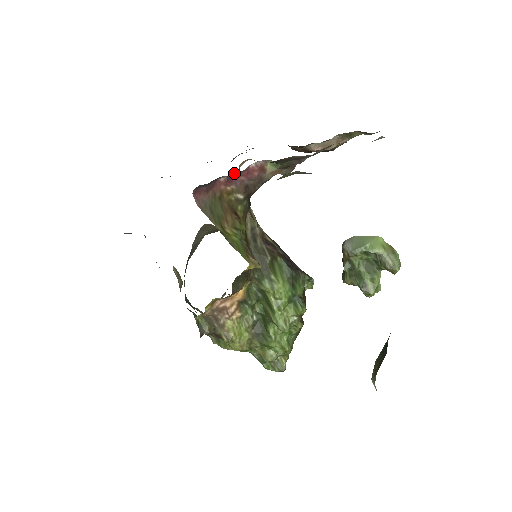
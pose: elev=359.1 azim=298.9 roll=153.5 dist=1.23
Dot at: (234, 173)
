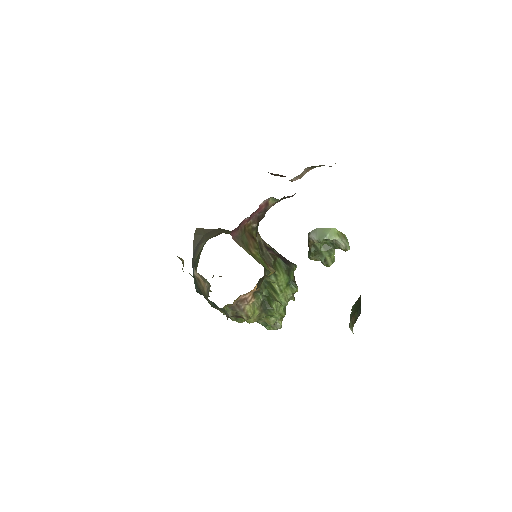
Dot at: (253, 212)
